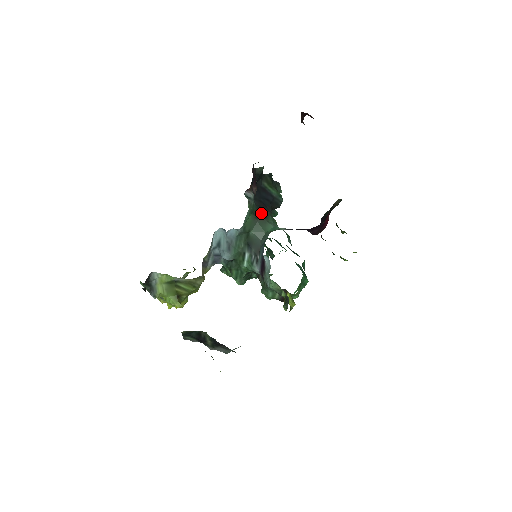
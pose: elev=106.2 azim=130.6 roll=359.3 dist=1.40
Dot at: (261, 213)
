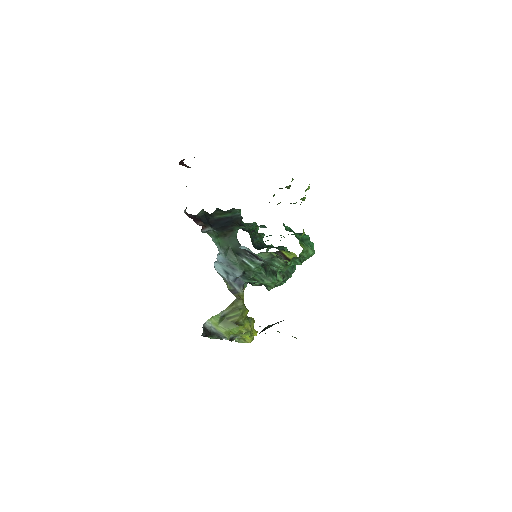
Dot at: (226, 232)
